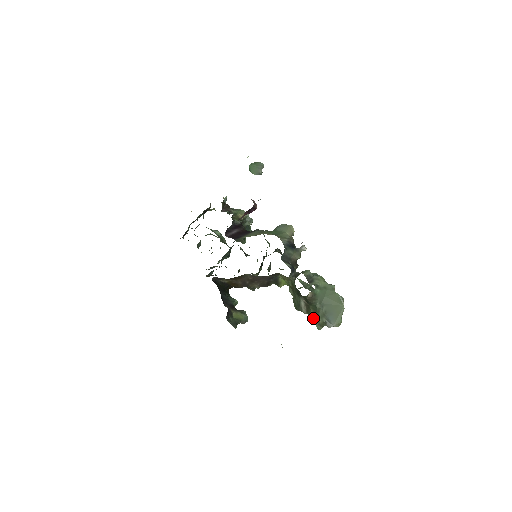
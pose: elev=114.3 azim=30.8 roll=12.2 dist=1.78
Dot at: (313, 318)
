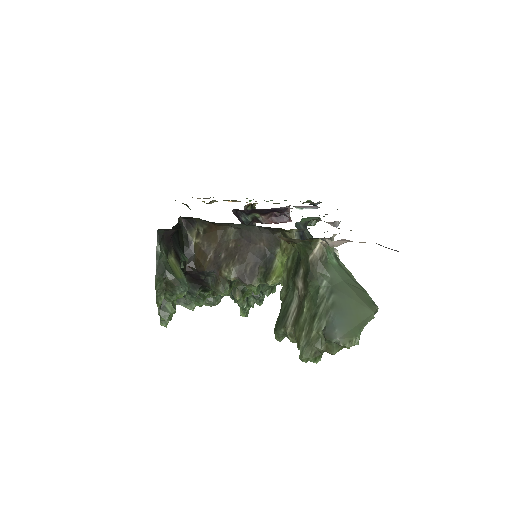
Dot at: (301, 329)
